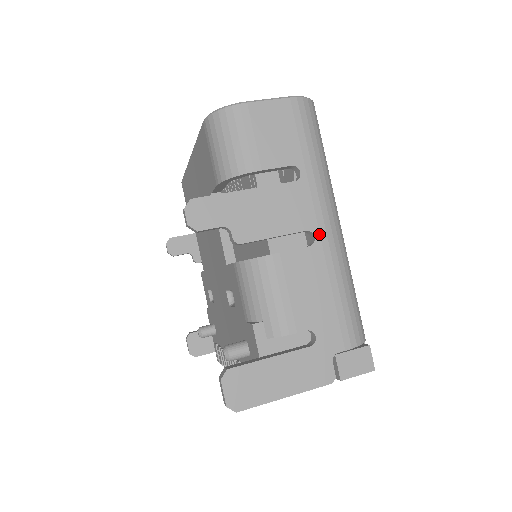
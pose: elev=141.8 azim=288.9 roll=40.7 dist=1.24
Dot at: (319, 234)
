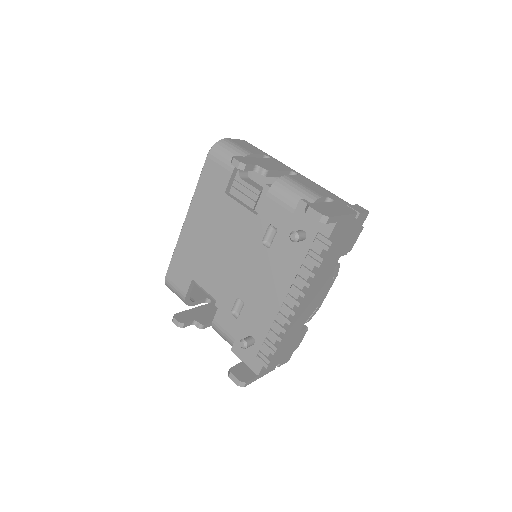
Dot at: (297, 173)
